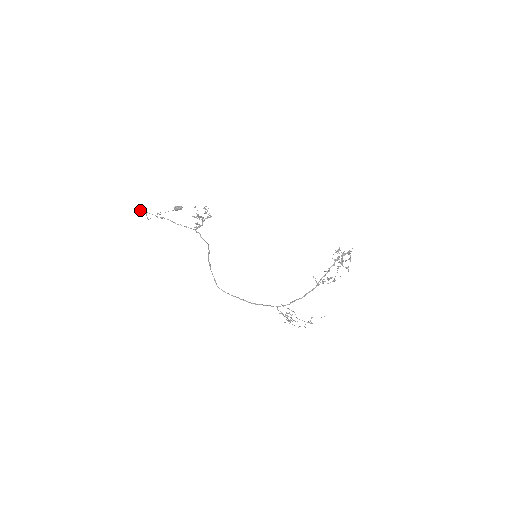
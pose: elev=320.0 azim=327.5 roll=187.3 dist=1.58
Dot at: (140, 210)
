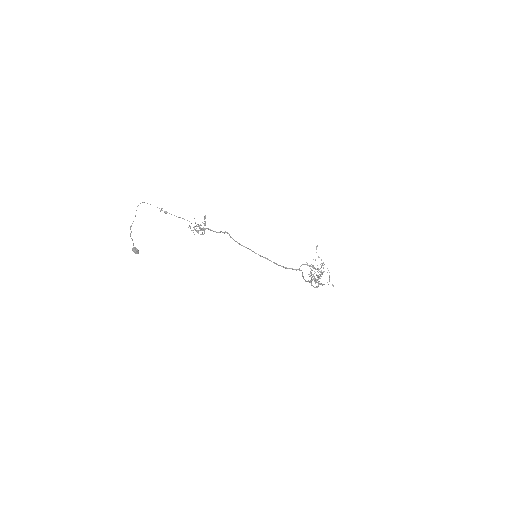
Dot at: occluded
